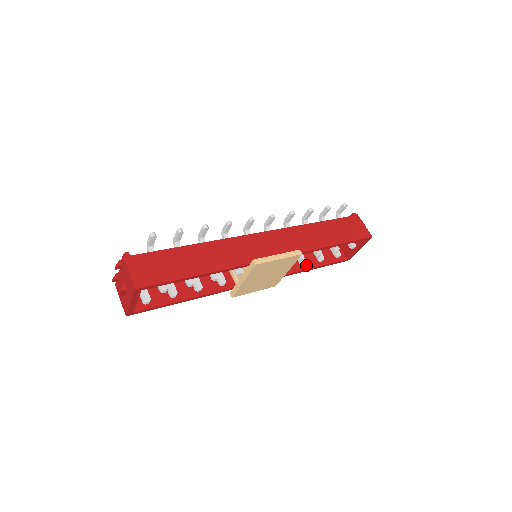
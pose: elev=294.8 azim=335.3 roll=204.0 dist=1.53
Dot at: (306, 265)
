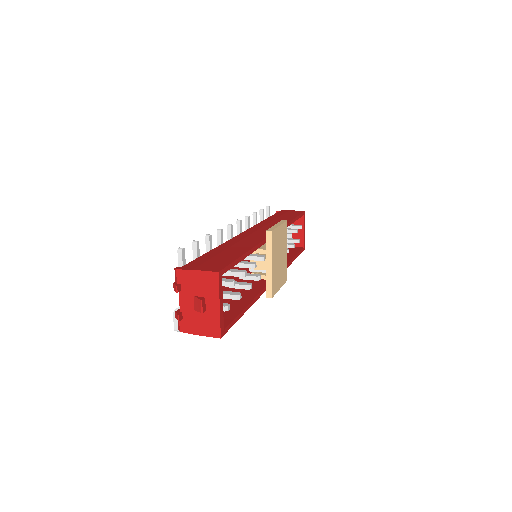
Dot at: (287, 259)
